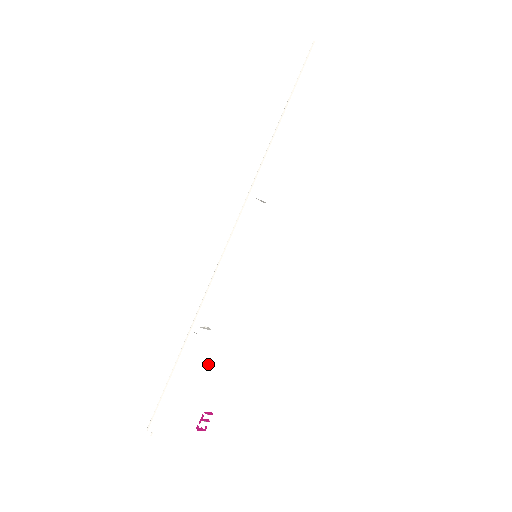
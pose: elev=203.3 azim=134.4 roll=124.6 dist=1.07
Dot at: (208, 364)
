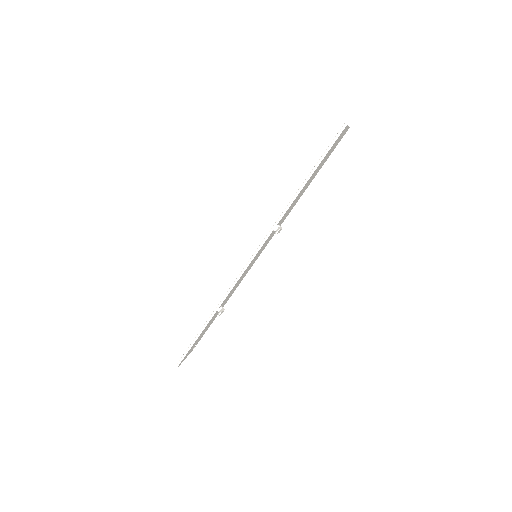
Dot at: occluded
